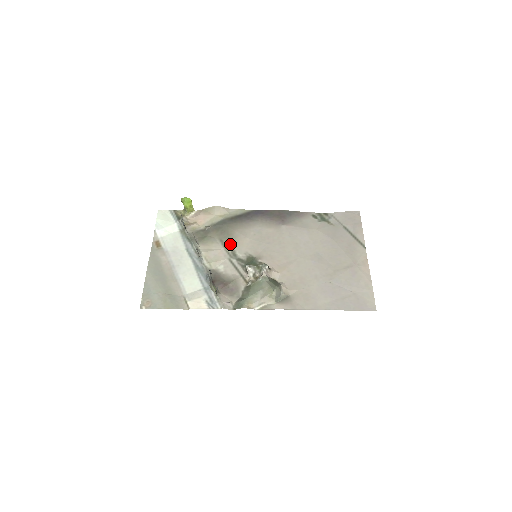
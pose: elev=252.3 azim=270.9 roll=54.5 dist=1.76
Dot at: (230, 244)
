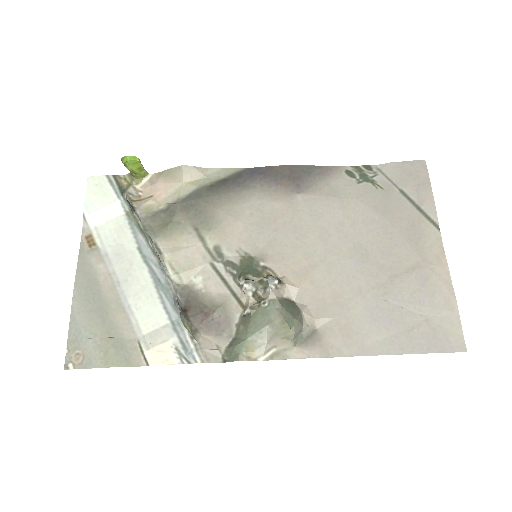
Dot at: (211, 235)
